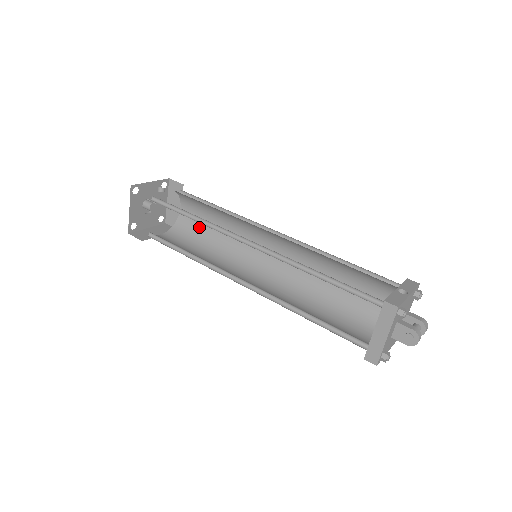
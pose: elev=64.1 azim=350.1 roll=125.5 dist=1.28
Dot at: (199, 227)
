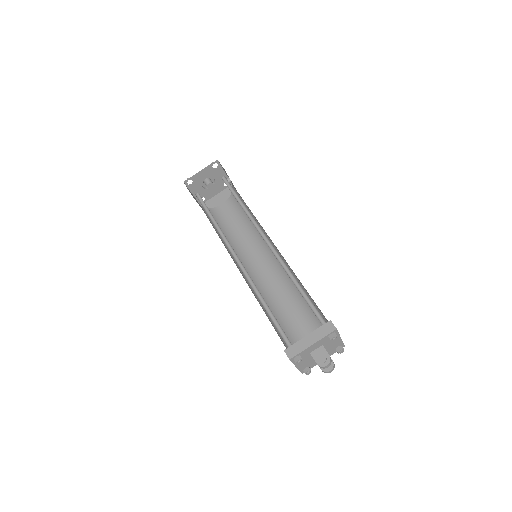
Dot at: (224, 222)
